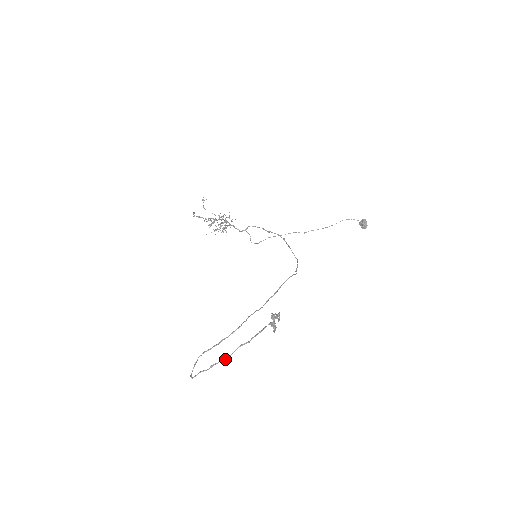
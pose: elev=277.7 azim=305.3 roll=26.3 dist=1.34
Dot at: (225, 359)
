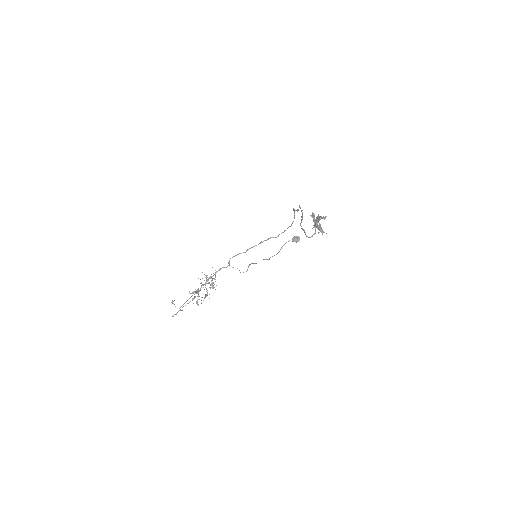
Dot at: (319, 219)
